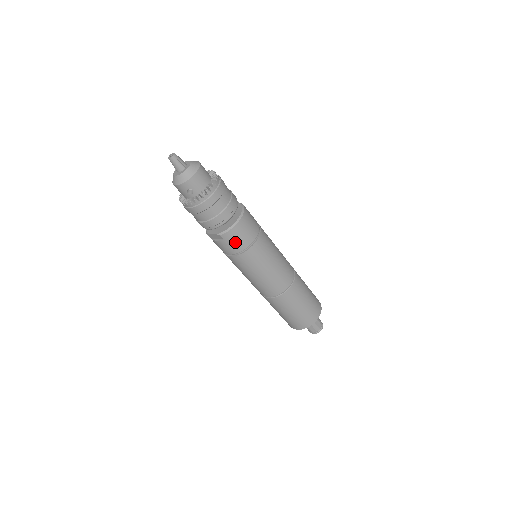
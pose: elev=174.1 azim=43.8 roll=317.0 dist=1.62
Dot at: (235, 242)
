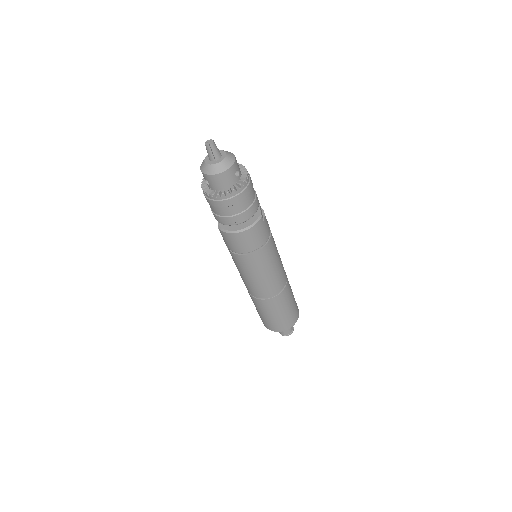
Dot at: (229, 242)
